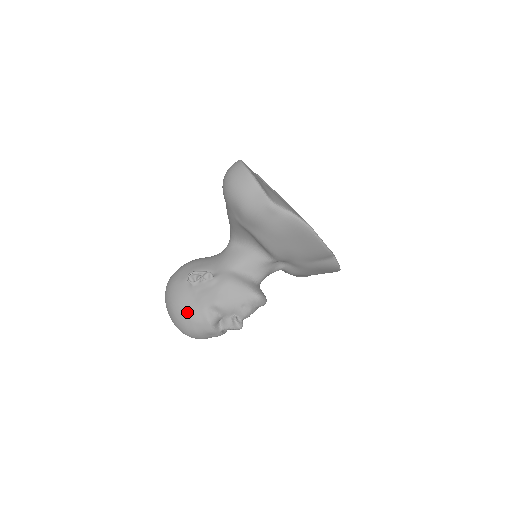
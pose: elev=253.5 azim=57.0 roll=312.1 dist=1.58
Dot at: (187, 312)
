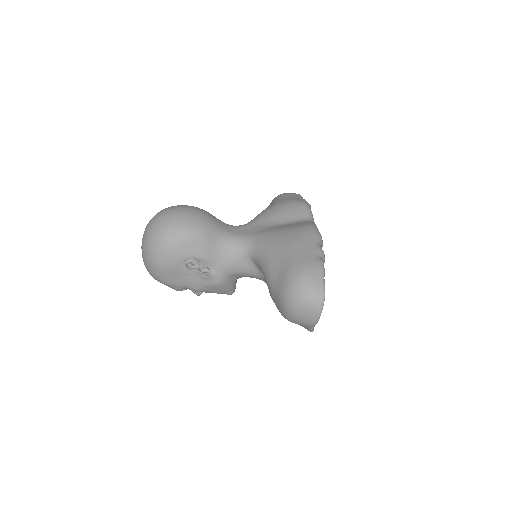
Dot at: (166, 279)
